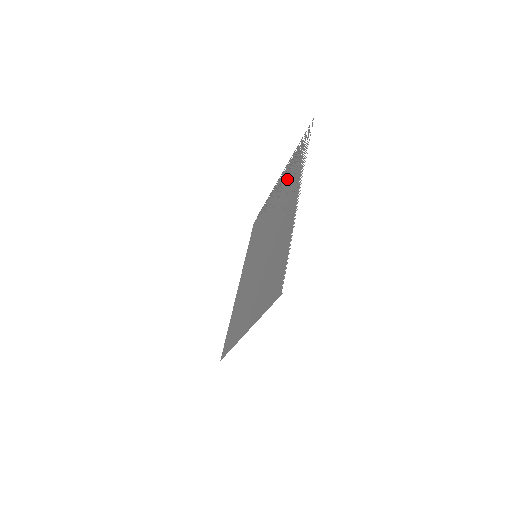
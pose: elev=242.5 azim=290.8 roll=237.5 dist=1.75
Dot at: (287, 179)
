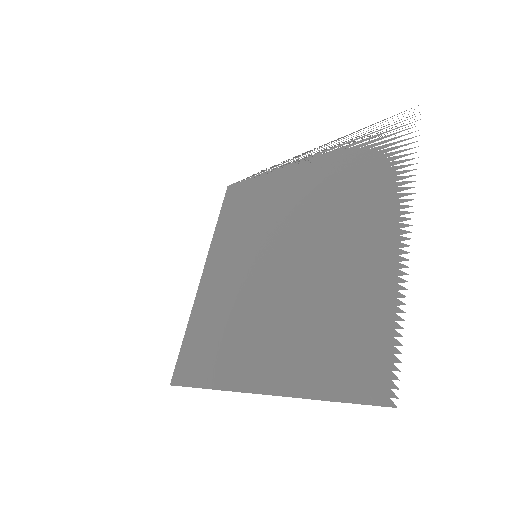
Dot at: (343, 172)
